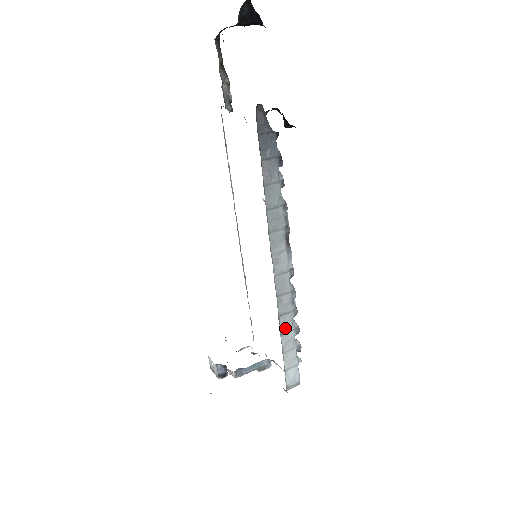
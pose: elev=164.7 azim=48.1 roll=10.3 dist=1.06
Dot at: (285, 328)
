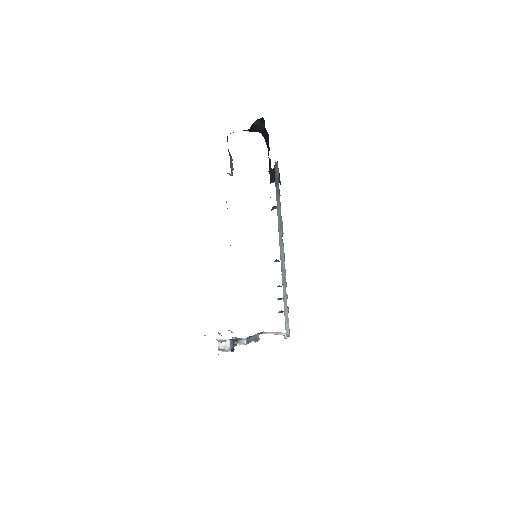
Dot at: (284, 293)
